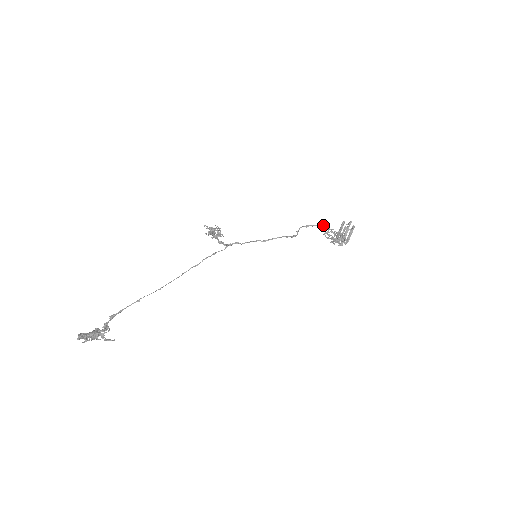
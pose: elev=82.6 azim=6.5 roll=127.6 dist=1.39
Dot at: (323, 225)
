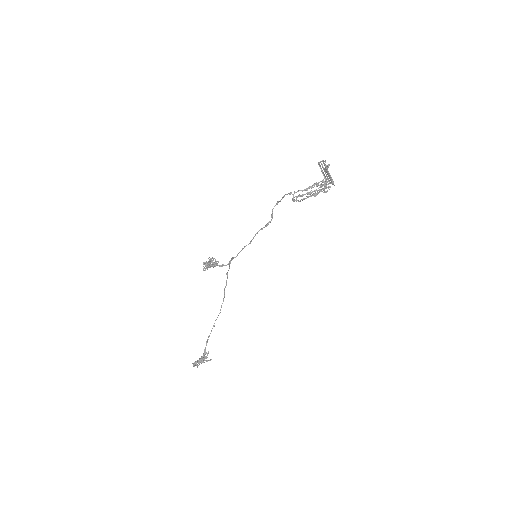
Dot at: (287, 194)
